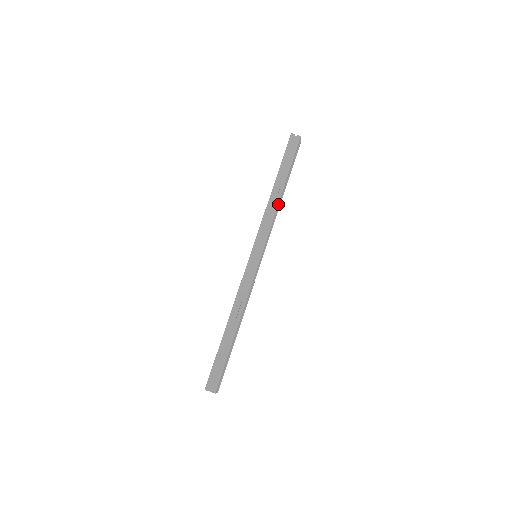
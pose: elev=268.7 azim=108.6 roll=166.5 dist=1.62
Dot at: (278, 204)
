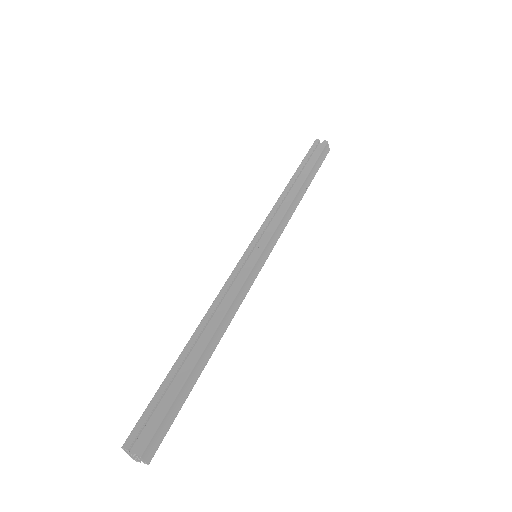
Dot at: (294, 198)
